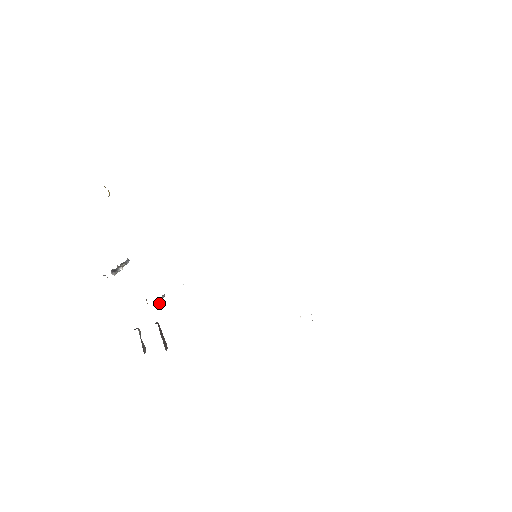
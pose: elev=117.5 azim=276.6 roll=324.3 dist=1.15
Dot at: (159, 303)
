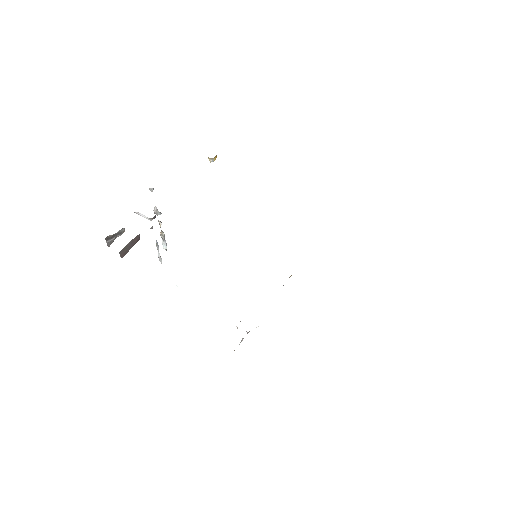
Dot at: occluded
